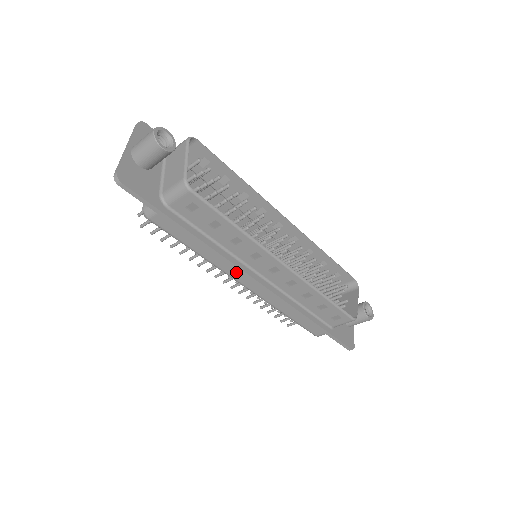
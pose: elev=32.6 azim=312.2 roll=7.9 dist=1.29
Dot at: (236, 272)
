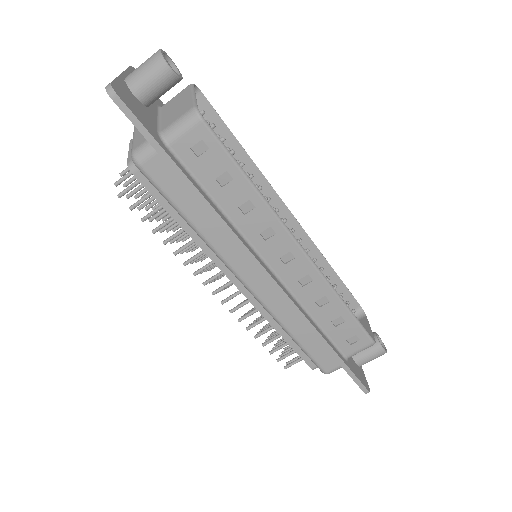
Dot at: (240, 260)
